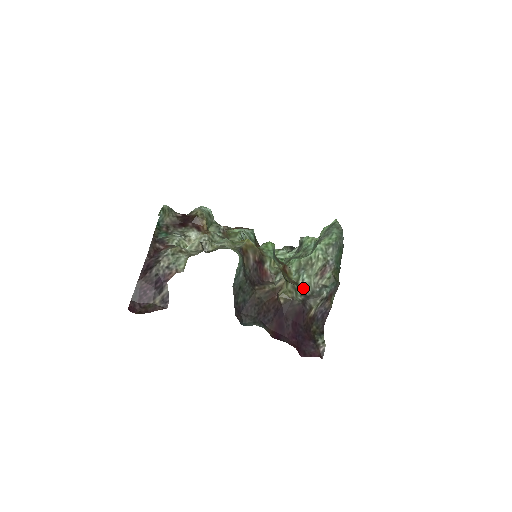
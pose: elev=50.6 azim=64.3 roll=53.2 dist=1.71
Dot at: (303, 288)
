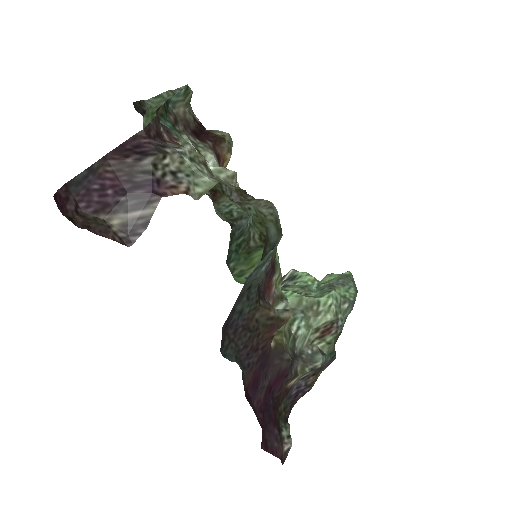
Dot at: (295, 339)
